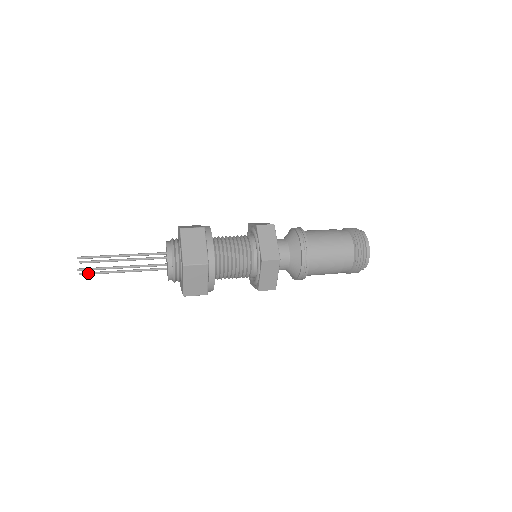
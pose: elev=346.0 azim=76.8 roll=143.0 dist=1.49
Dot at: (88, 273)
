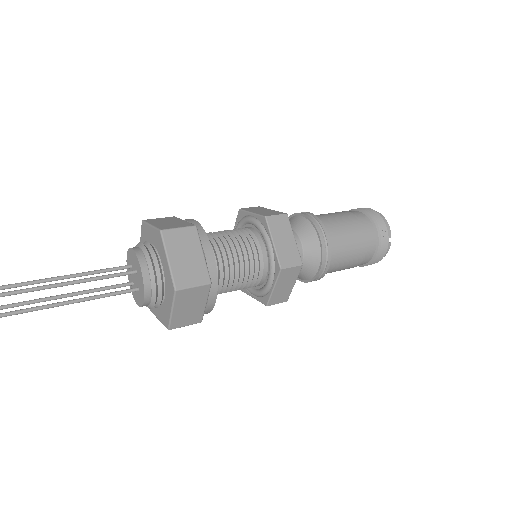
Dot at: (5, 313)
